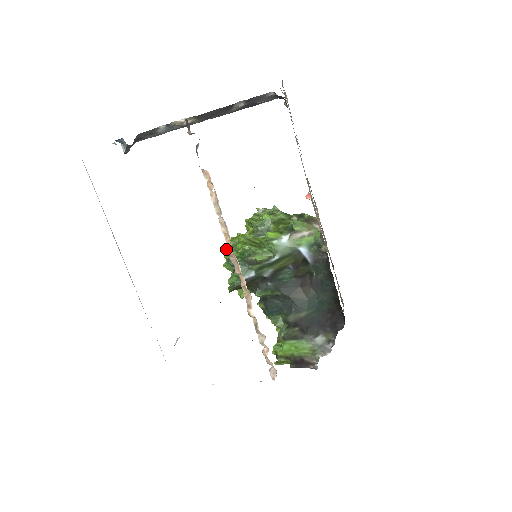
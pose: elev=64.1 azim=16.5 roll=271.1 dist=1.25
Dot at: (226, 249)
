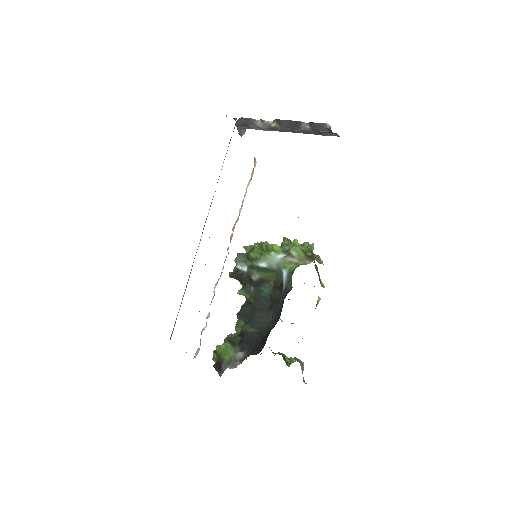
Dot at: occluded
